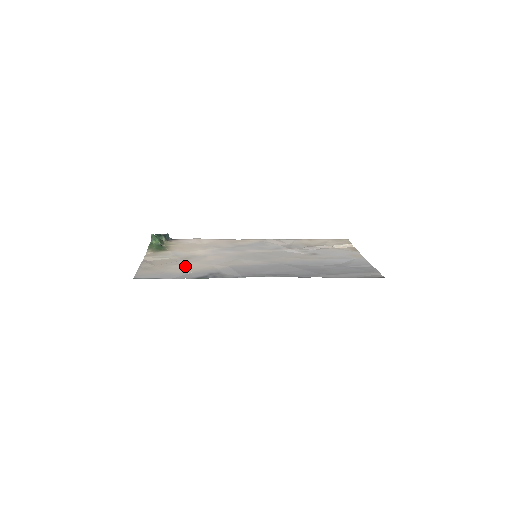
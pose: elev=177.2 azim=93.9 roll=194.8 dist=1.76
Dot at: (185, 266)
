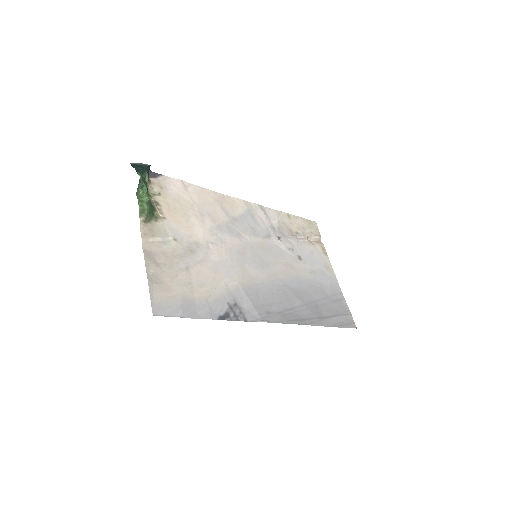
Dot at: (197, 277)
